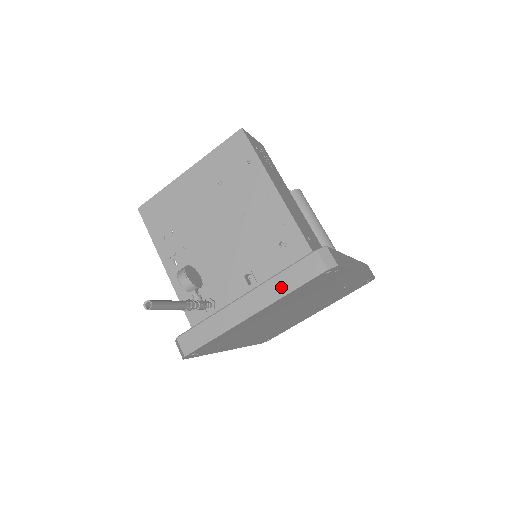
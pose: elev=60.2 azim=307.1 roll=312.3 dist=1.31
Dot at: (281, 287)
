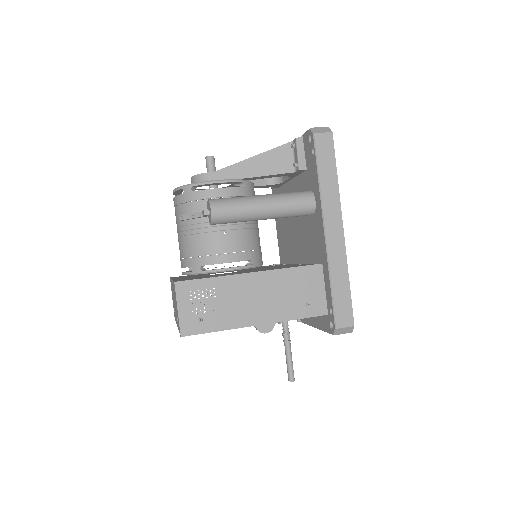
Dot at: occluded
